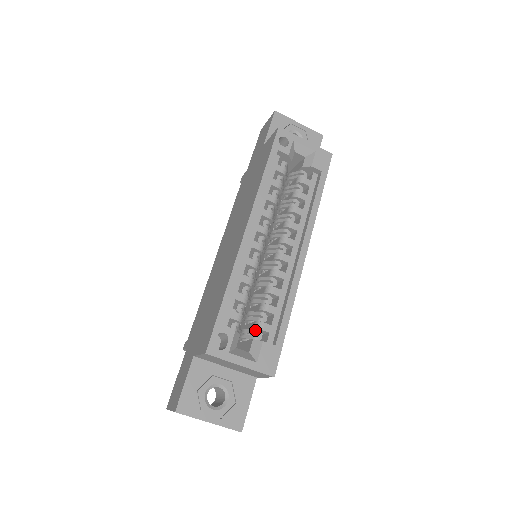
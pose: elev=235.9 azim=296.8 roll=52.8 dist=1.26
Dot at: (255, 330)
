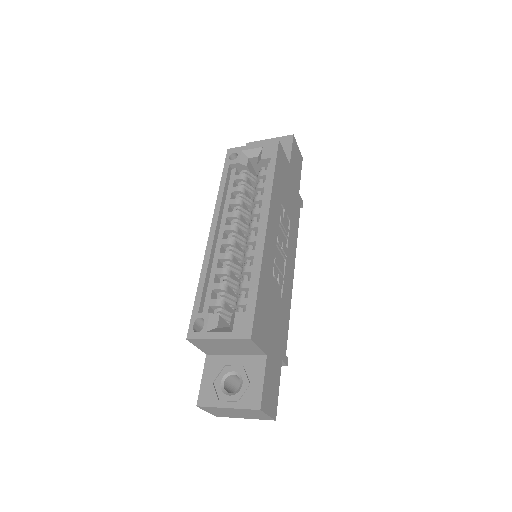
Dot at: (237, 308)
